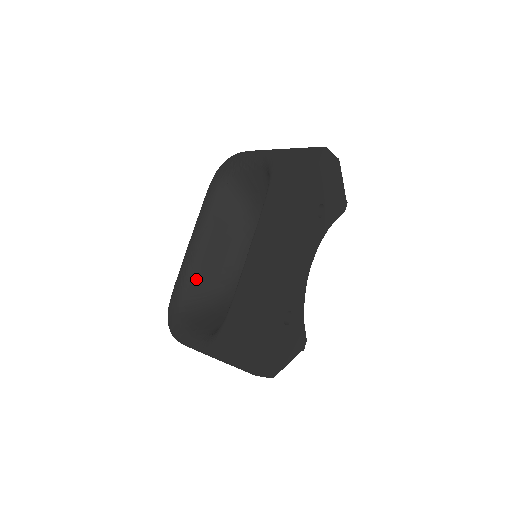
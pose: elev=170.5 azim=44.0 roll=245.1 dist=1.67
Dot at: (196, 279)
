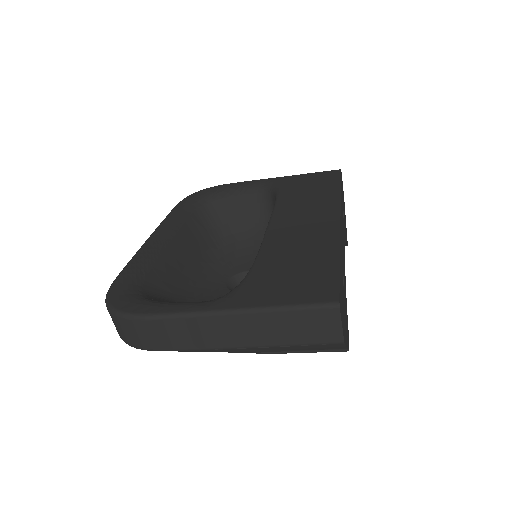
Dot at: (158, 272)
